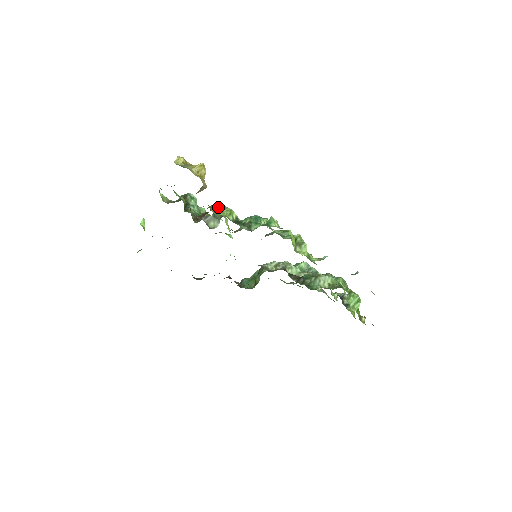
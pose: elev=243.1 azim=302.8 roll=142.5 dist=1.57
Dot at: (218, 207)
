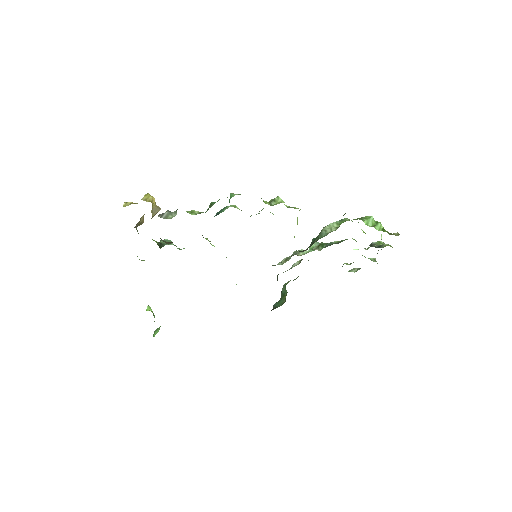
Dot at: occluded
